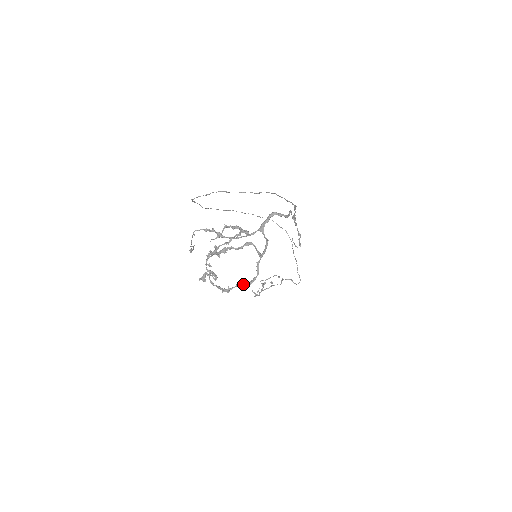
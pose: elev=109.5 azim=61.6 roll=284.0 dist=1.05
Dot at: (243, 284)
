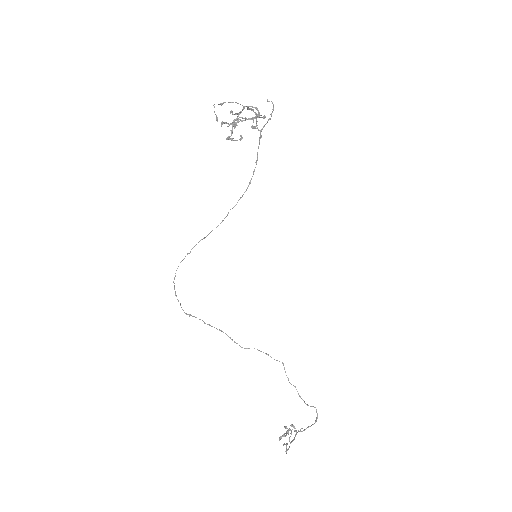
Dot at: (261, 117)
